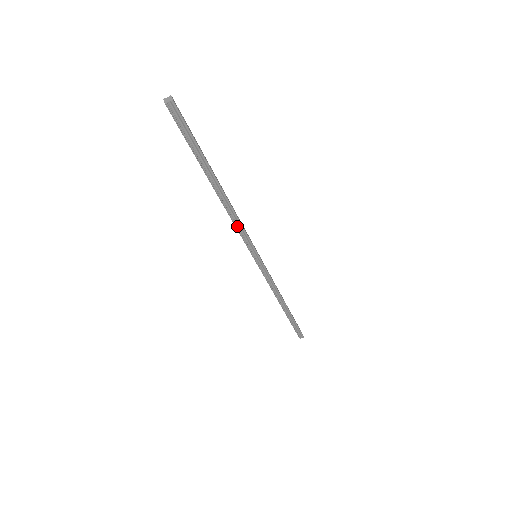
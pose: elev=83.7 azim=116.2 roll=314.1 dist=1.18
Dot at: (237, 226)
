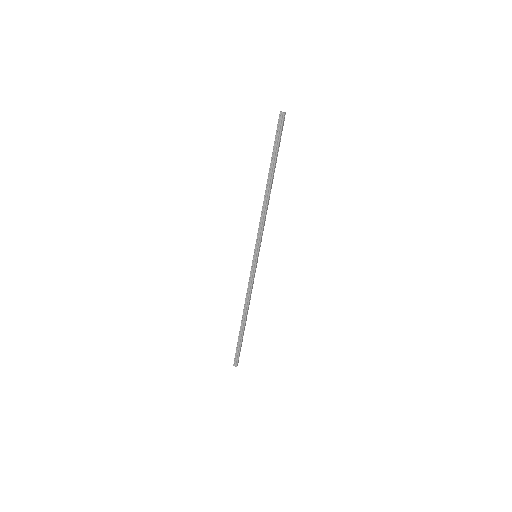
Dot at: (261, 220)
